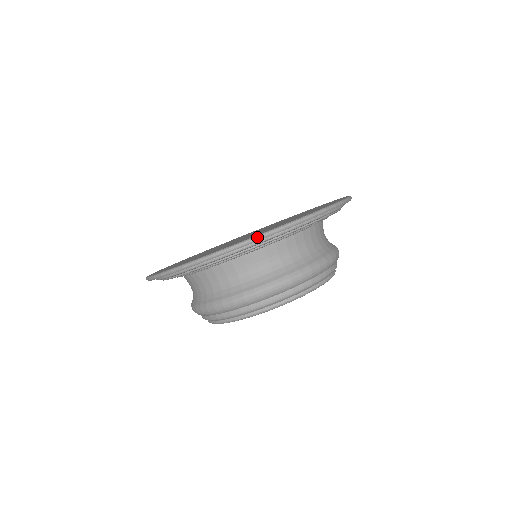
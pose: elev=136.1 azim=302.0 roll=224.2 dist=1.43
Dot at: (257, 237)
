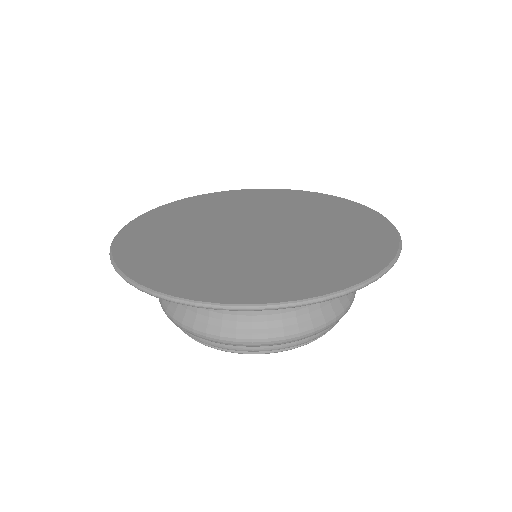
Dot at: (208, 306)
